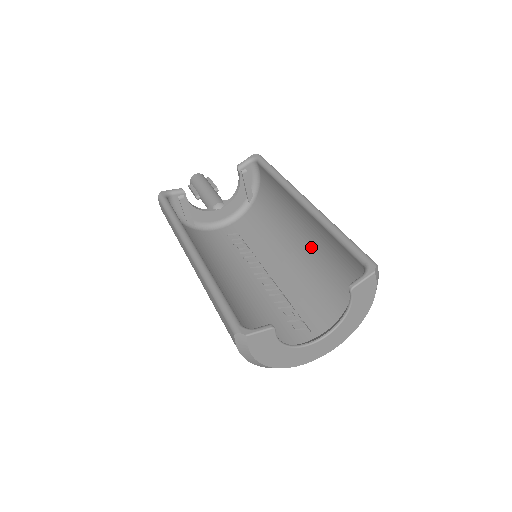
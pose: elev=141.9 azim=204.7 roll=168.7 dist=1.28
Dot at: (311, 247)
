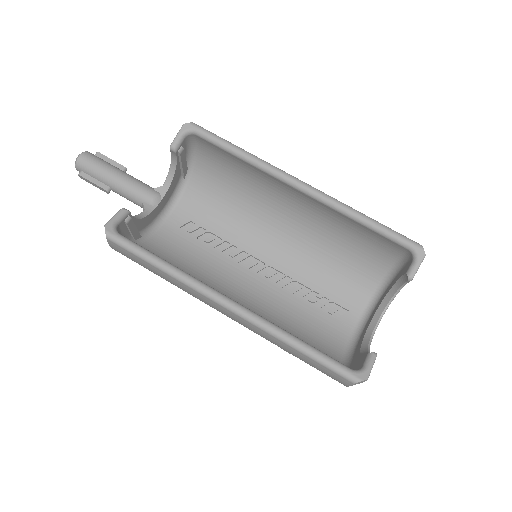
Dot at: (310, 225)
